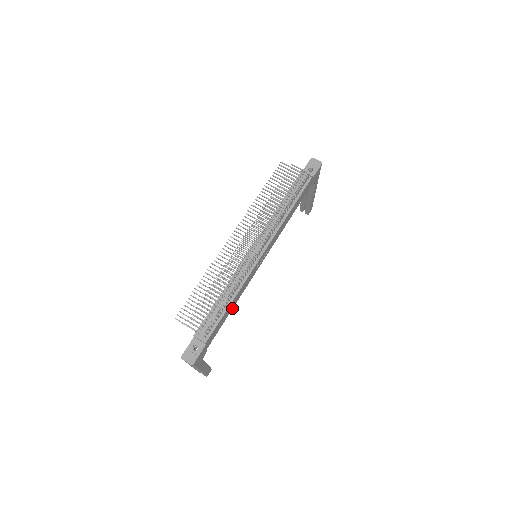
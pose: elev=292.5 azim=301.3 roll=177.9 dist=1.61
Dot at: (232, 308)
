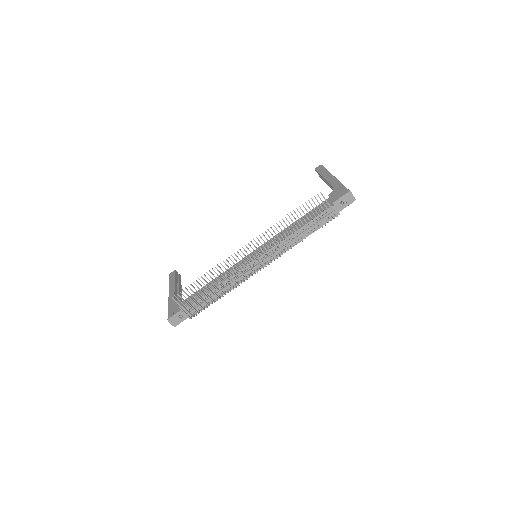
Dot at: occluded
